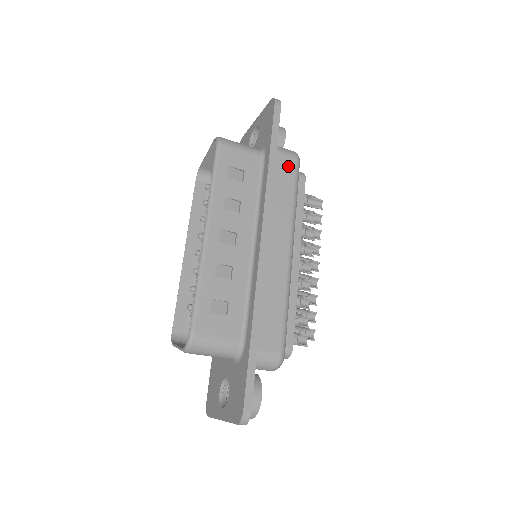
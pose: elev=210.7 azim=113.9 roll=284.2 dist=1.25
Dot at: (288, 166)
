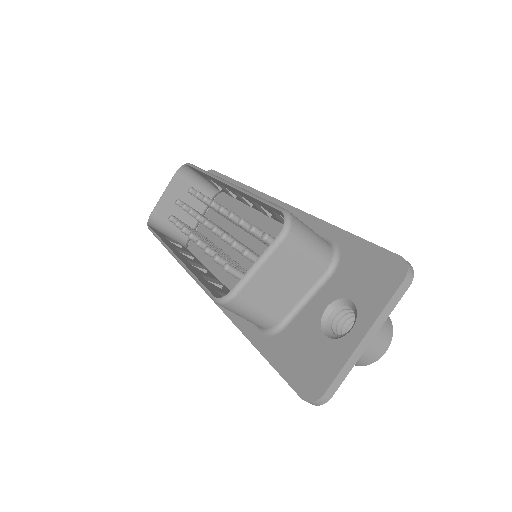
Dot at: occluded
